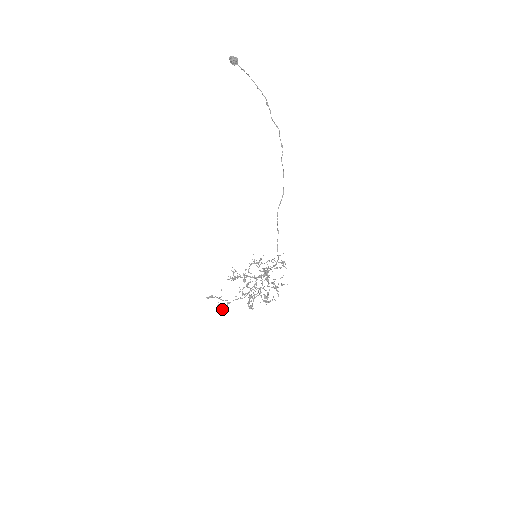
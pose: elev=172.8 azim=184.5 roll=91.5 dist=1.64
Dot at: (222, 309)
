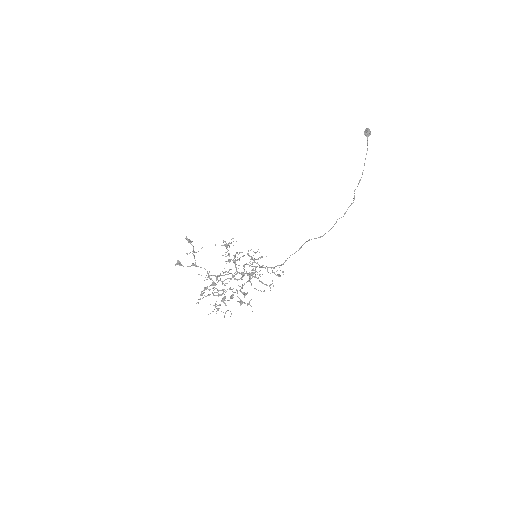
Dot at: occluded
